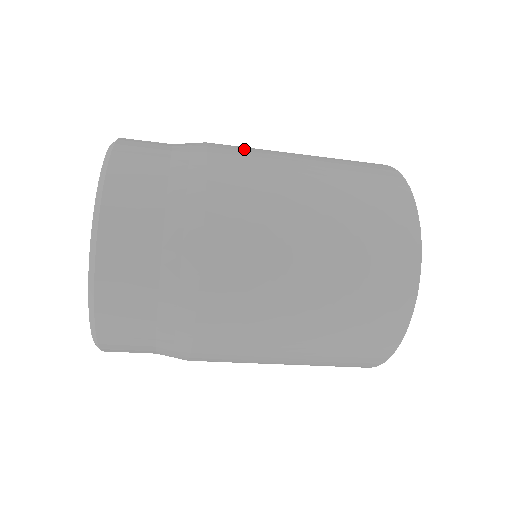
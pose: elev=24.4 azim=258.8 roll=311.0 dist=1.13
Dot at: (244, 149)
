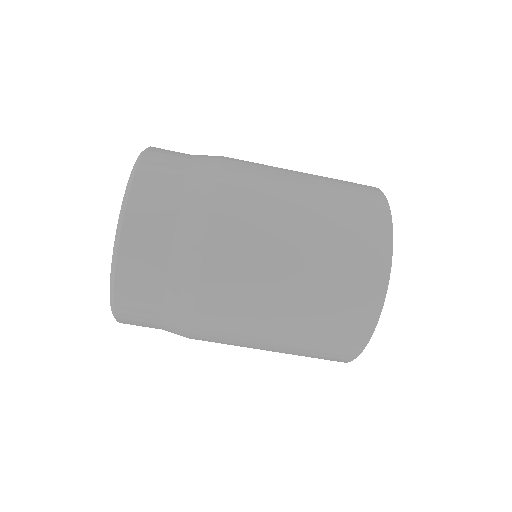
Dot at: occluded
